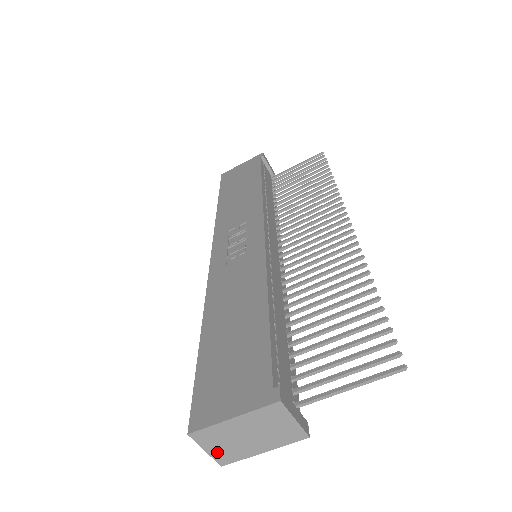
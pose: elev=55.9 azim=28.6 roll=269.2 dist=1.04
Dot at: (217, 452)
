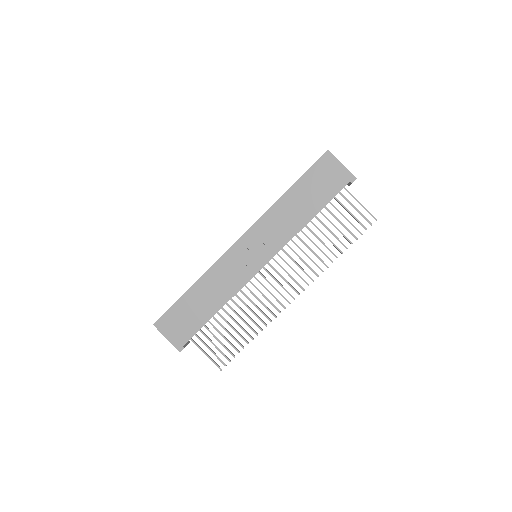
Dot at: occluded
